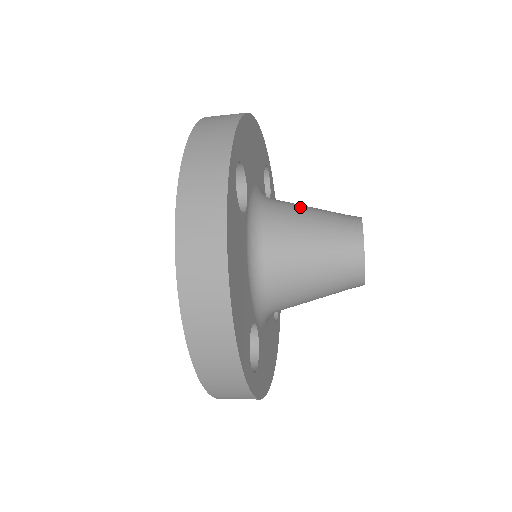
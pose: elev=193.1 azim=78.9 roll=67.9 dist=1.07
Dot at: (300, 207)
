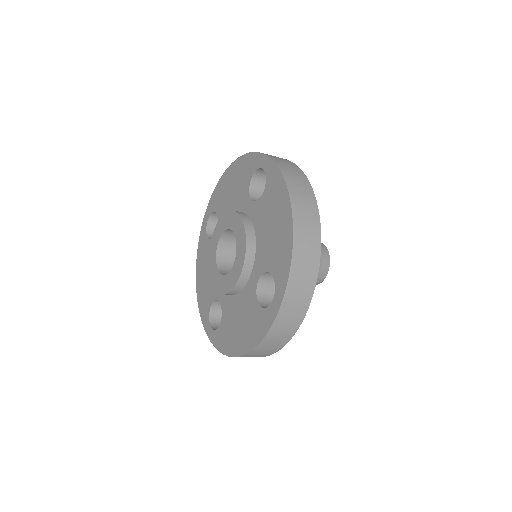
Dot at: occluded
